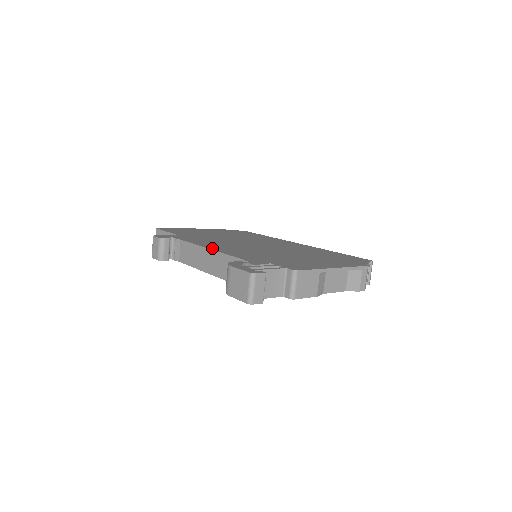
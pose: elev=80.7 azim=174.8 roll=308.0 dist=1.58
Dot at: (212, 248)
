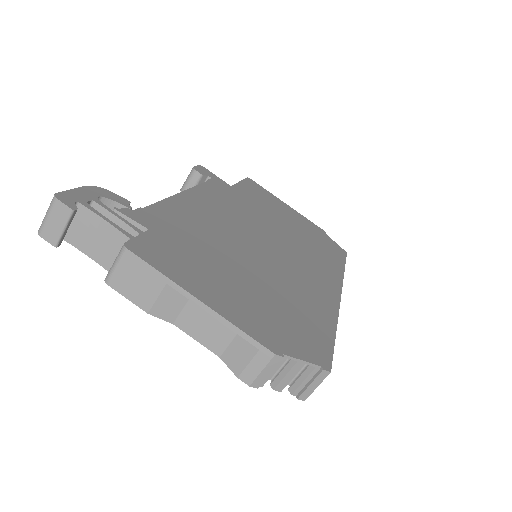
Dot at: (185, 195)
